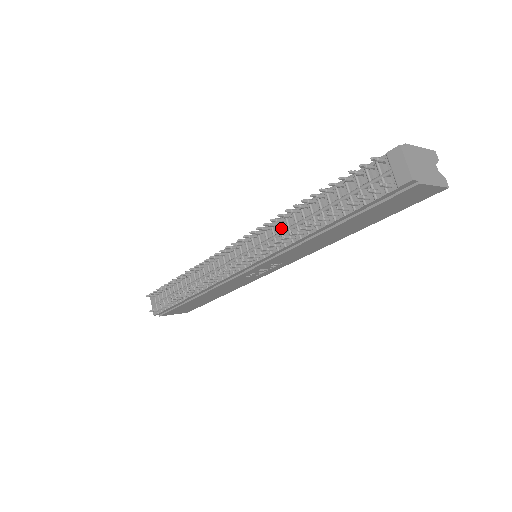
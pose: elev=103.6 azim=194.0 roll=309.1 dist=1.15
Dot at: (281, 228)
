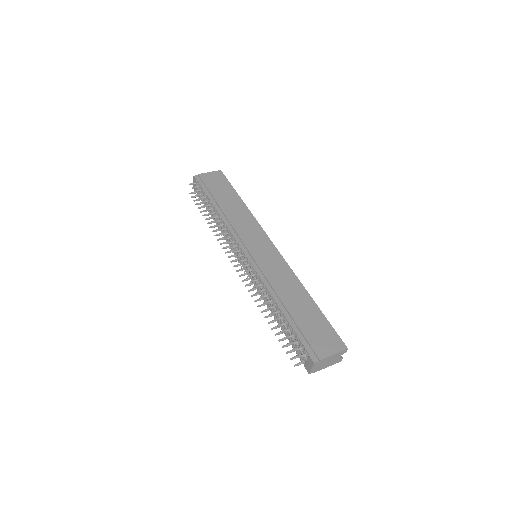
Dot at: occluded
